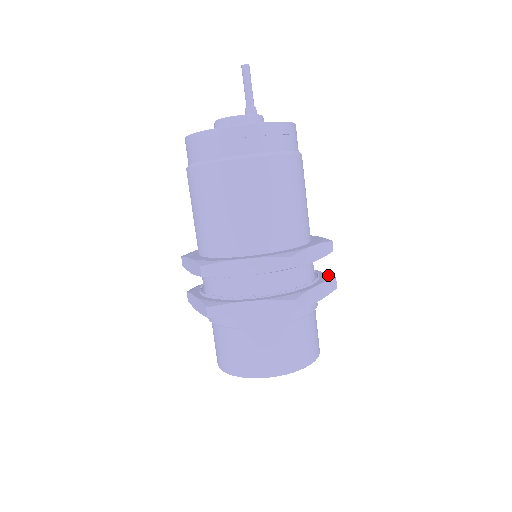
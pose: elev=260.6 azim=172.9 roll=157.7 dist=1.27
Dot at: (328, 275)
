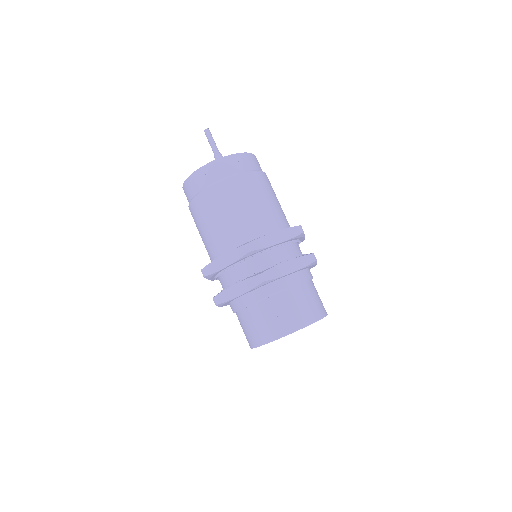
Dot at: (310, 253)
